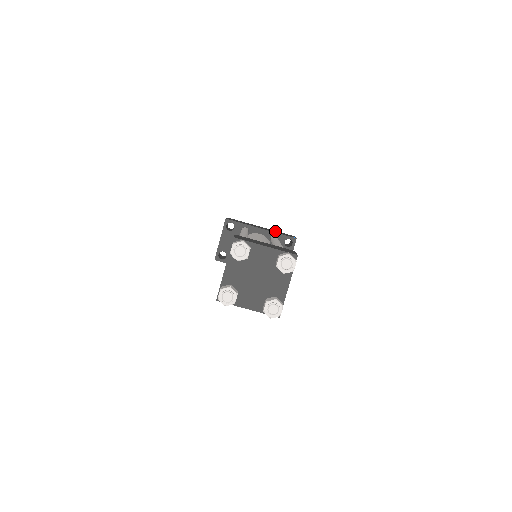
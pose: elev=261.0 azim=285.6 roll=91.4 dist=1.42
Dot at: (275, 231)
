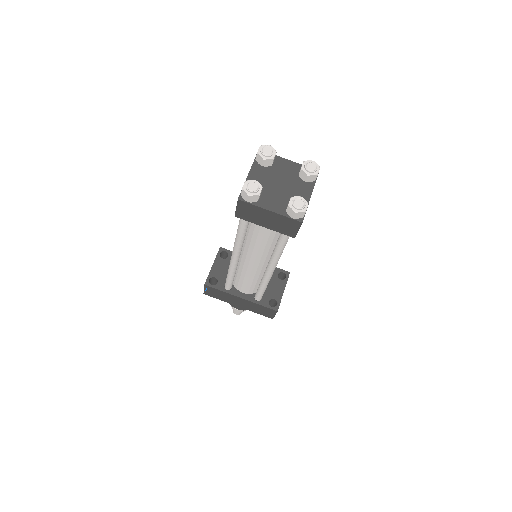
Dot at: occluded
